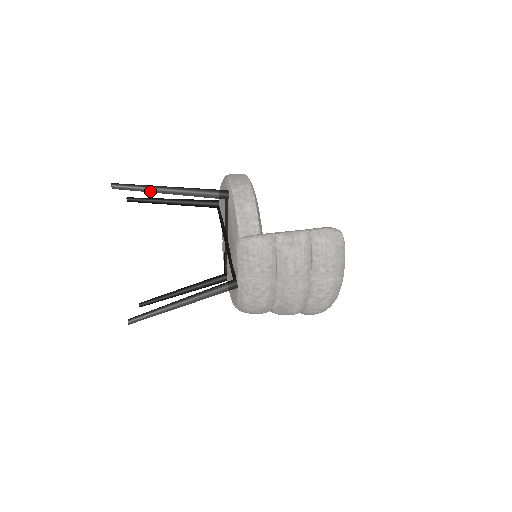
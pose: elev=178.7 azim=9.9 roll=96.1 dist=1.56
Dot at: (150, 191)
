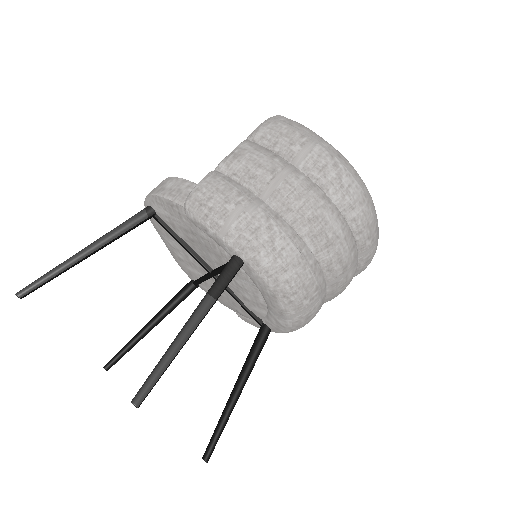
Dot at: (64, 267)
